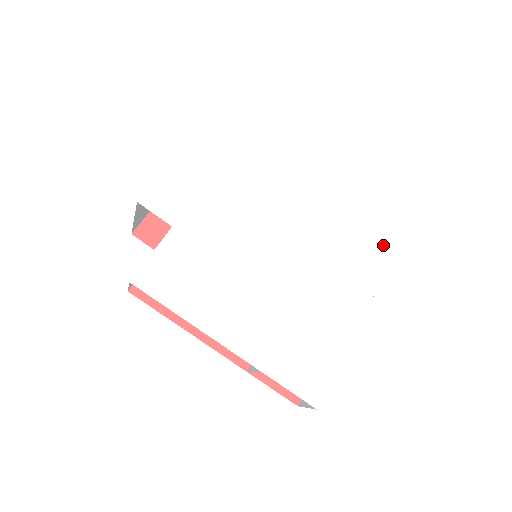
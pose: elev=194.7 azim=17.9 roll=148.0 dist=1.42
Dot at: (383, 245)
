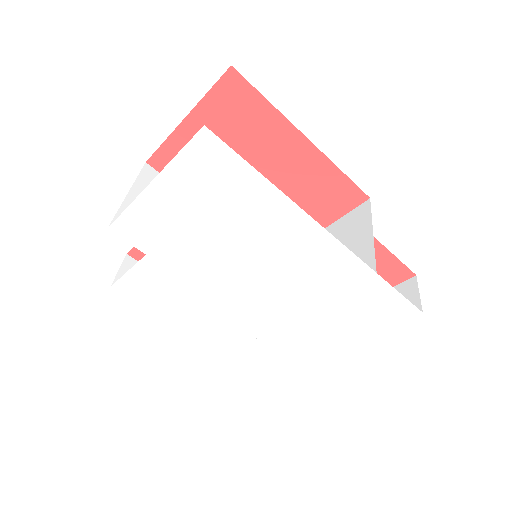
Dot at: (399, 309)
